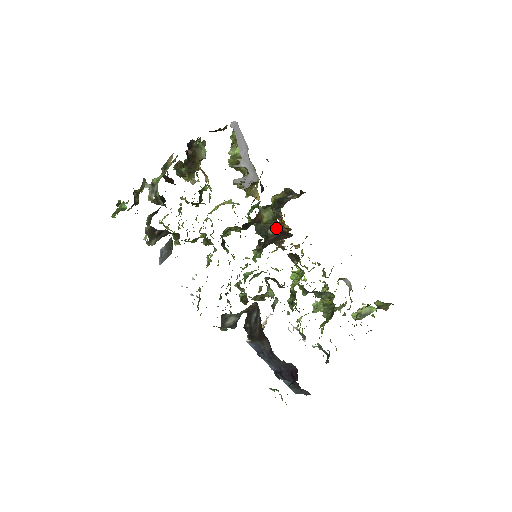
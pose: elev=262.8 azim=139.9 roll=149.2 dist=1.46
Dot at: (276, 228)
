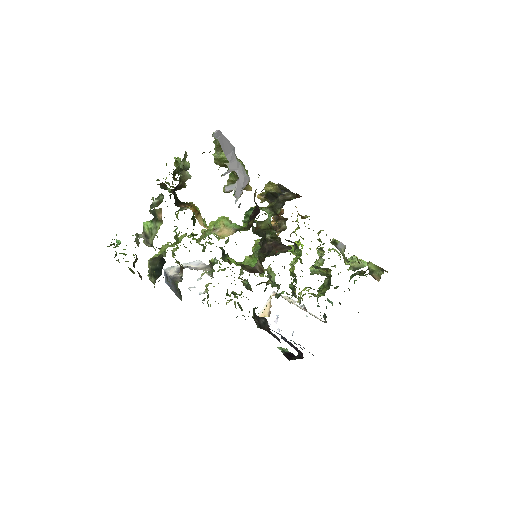
Dot at: (274, 236)
